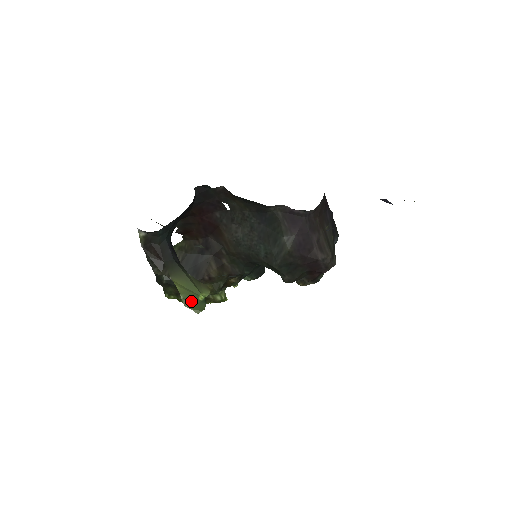
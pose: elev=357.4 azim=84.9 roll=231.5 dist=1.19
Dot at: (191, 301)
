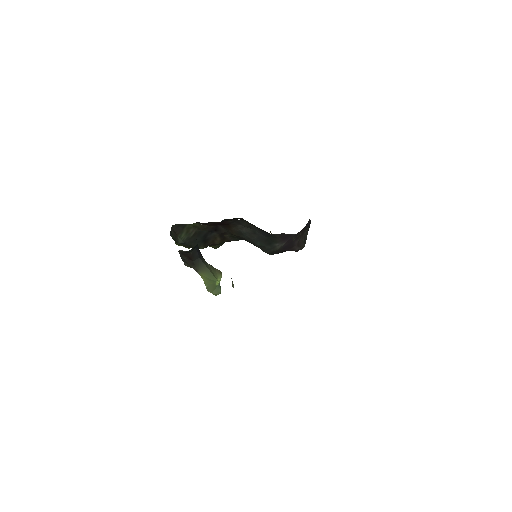
Dot at: (212, 288)
